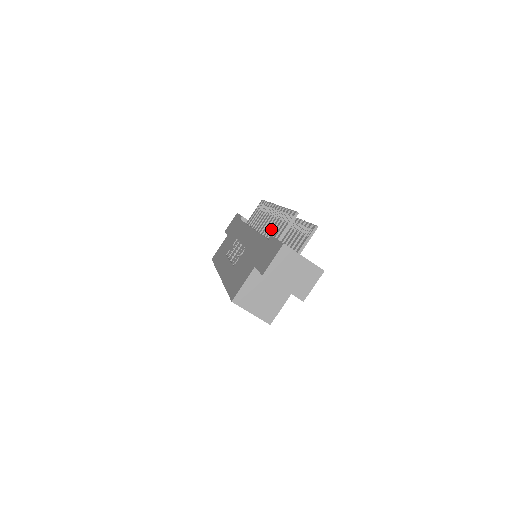
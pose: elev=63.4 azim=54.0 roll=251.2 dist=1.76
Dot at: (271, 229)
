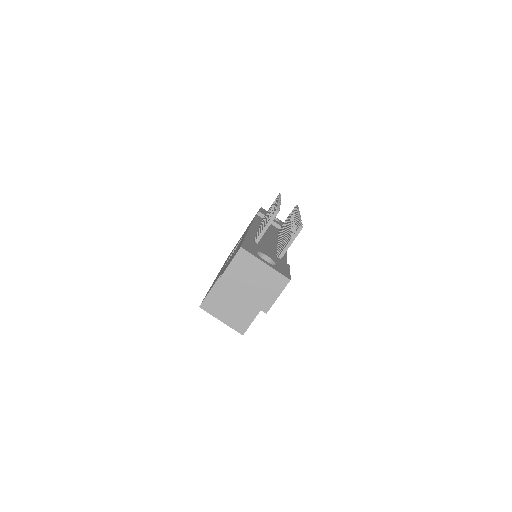
Dot at: (261, 228)
